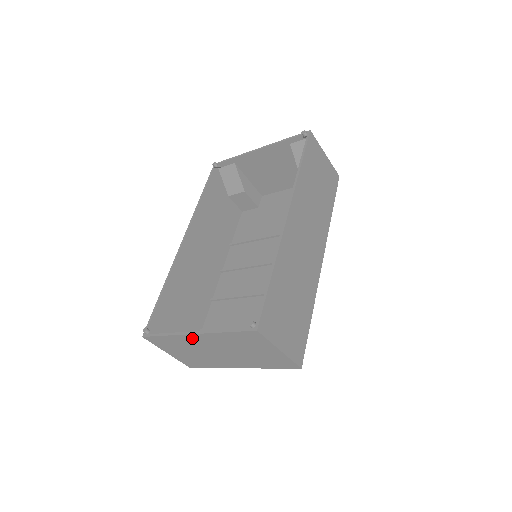
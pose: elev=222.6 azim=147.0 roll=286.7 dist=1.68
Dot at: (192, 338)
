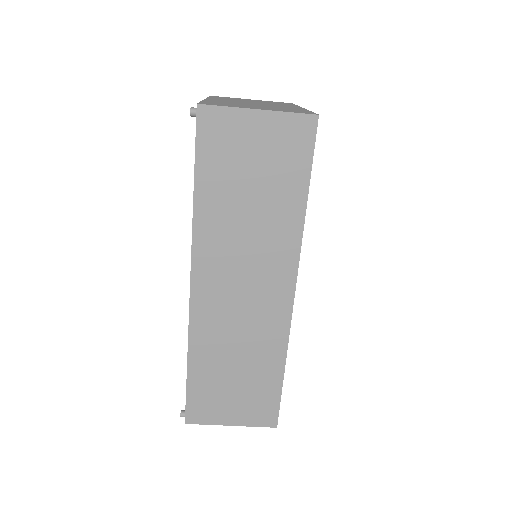
Dot at: occluded
